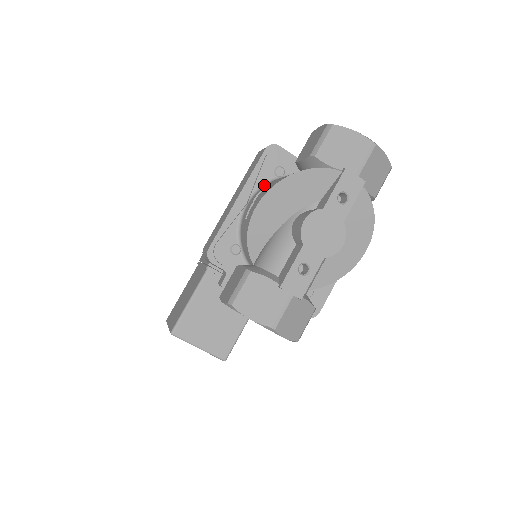
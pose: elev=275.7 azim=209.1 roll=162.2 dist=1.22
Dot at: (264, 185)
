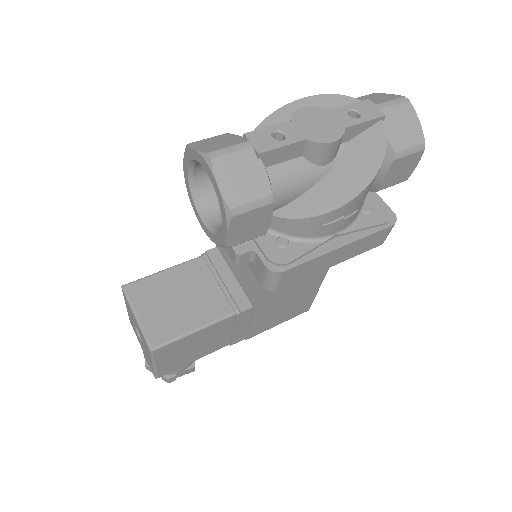
Dot at: occluded
